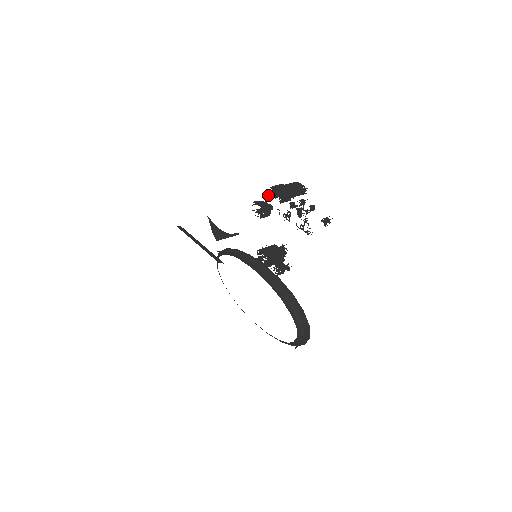
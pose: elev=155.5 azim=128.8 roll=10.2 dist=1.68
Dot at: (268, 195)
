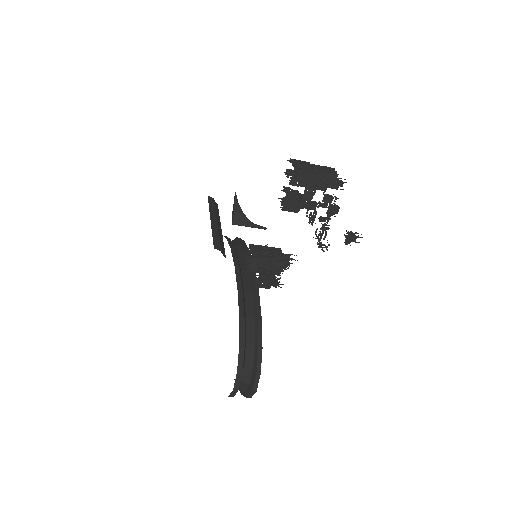
Dot at: occluded
